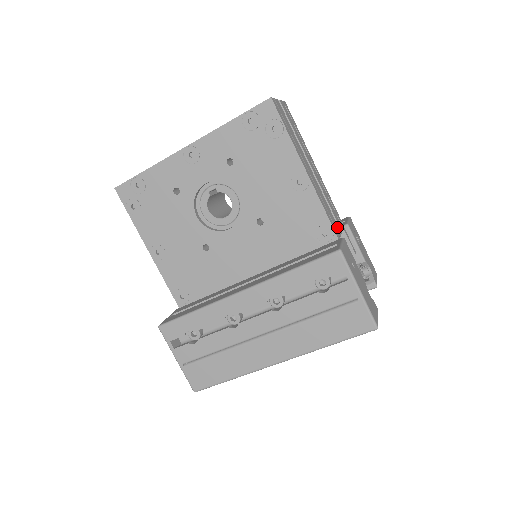
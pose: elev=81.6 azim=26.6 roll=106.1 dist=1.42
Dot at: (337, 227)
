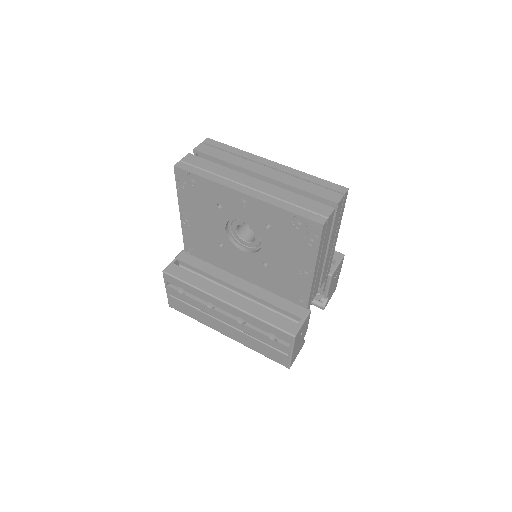
Dot at: (316, 292)
